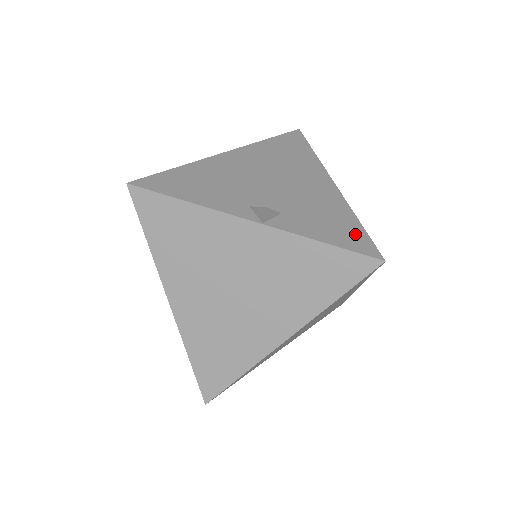
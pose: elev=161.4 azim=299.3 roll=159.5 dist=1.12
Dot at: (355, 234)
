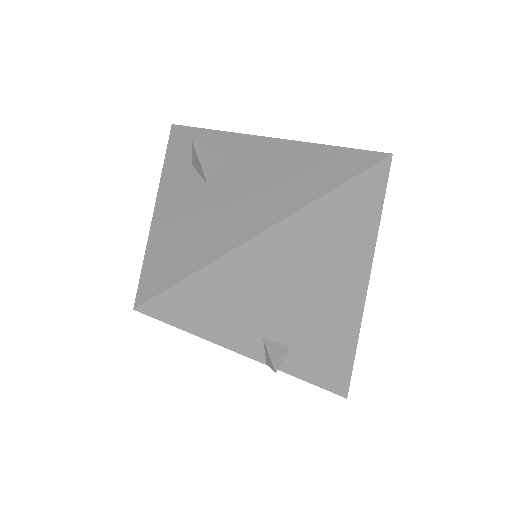
Dot at: (342, 369)
